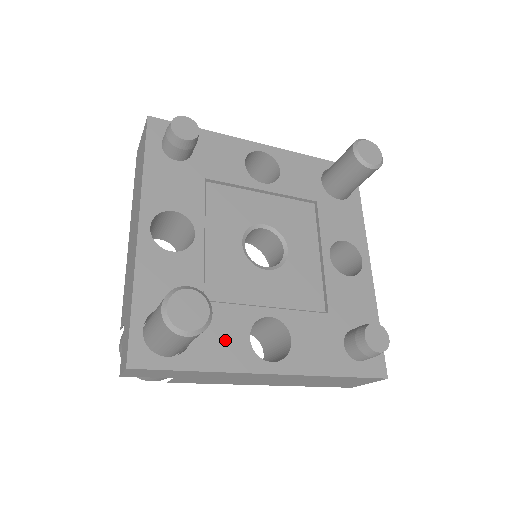
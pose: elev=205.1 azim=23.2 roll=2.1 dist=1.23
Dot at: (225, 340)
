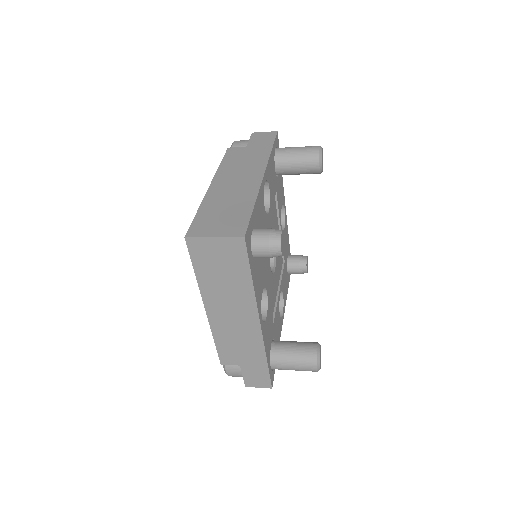
Dot at: (278, 329)
